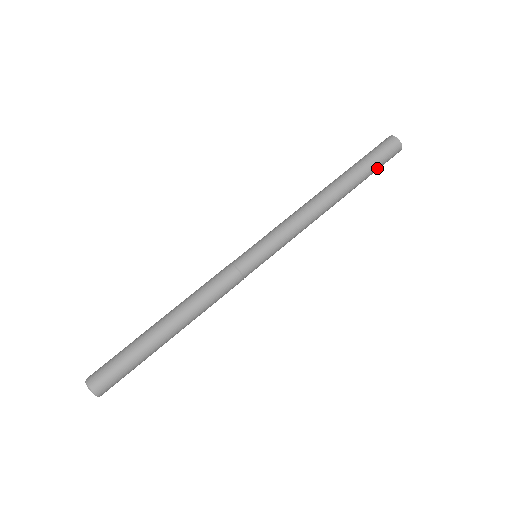
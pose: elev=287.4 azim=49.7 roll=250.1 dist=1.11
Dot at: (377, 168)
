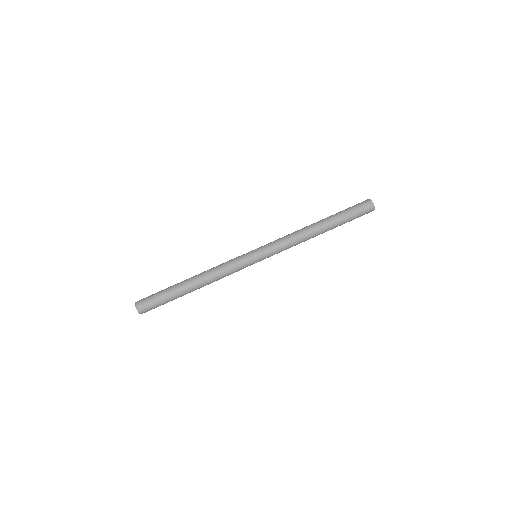
Dot at: (352, 215)
